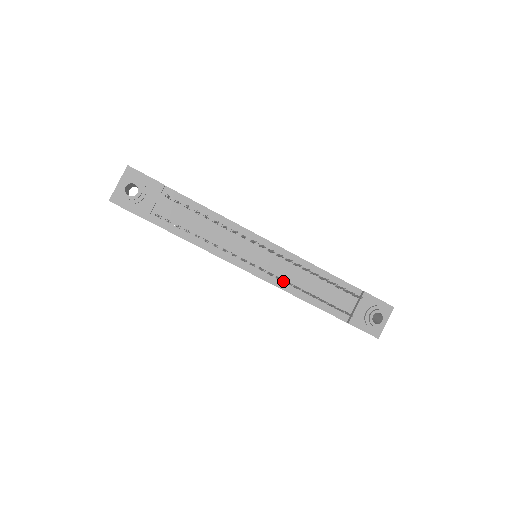
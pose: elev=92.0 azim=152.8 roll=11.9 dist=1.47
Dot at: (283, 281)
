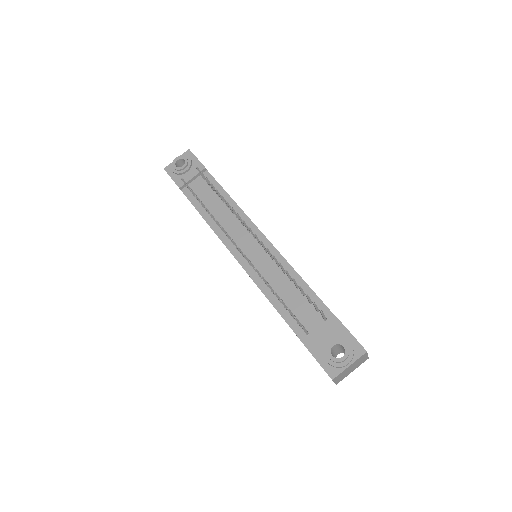
Dot at: occluded
